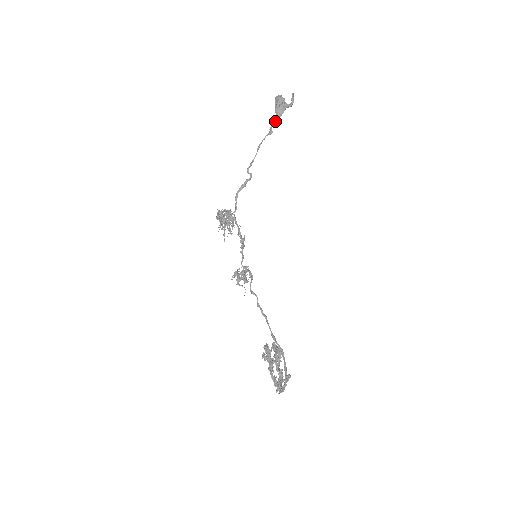
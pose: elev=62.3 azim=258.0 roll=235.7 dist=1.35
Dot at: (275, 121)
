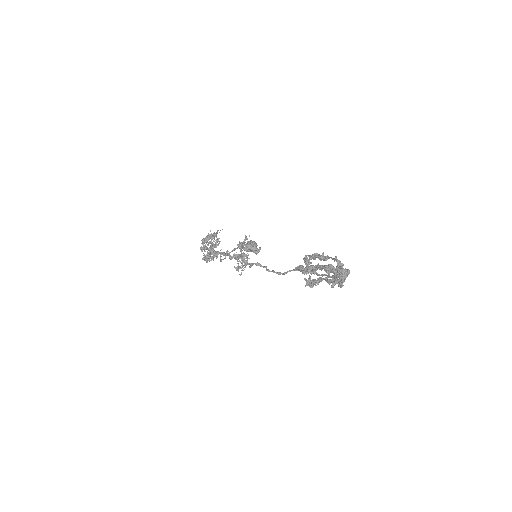
Dot at: occluded
